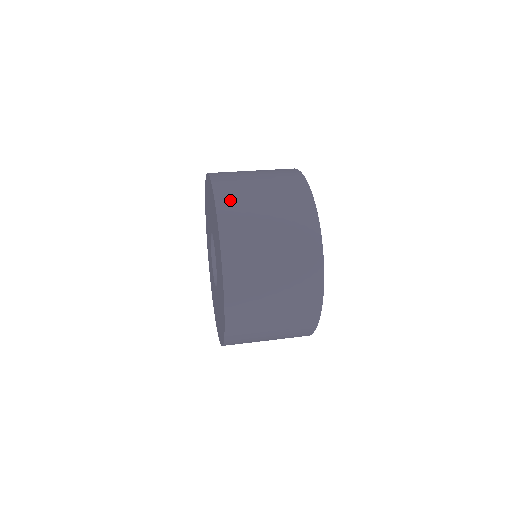
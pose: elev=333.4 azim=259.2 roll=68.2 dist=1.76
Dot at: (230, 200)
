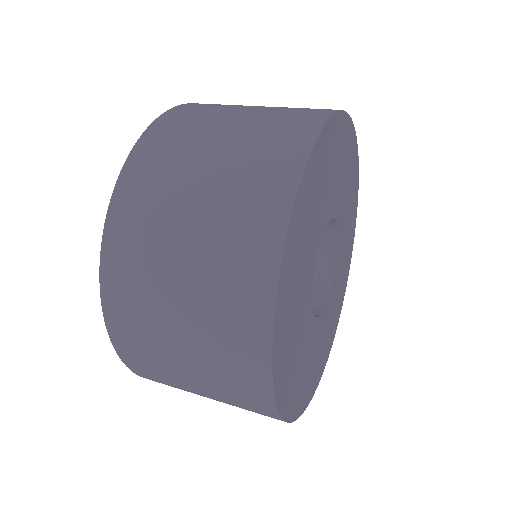
Dot at: (149, 161)
